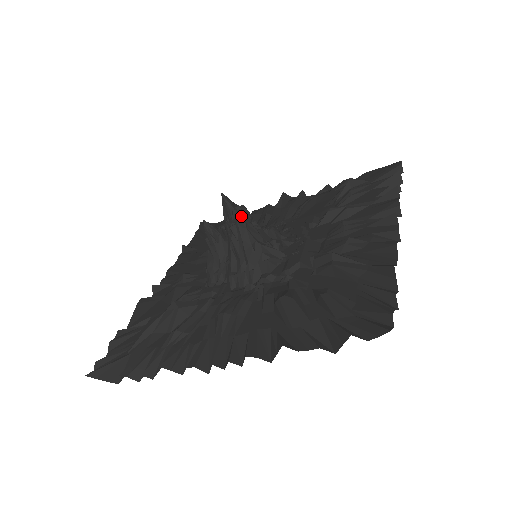
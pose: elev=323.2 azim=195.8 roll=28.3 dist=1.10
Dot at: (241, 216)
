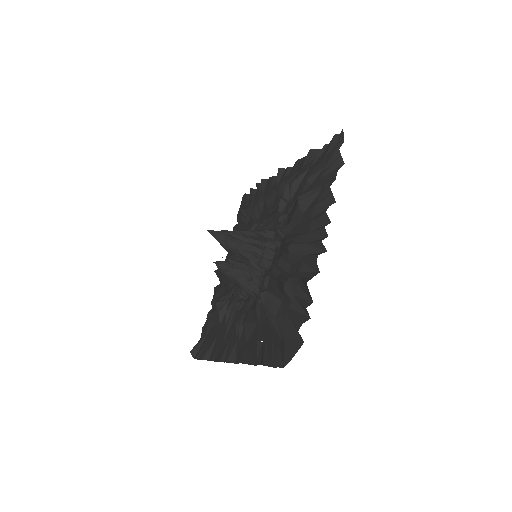
Dot at: (229, 232)
